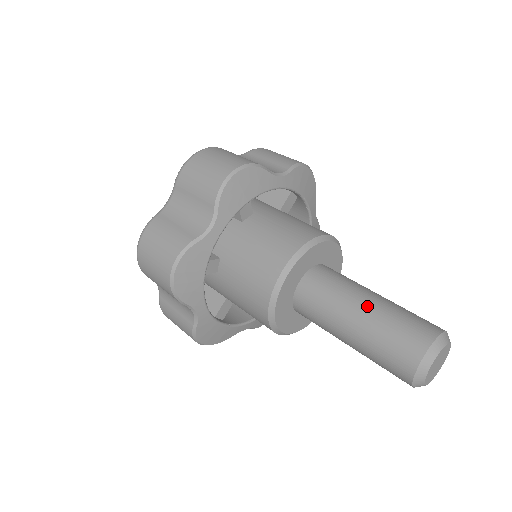
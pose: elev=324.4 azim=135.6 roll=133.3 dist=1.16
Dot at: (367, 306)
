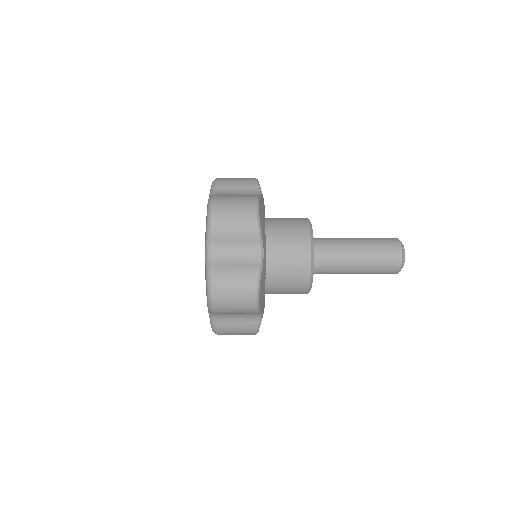
Dot at: (359, 247)
